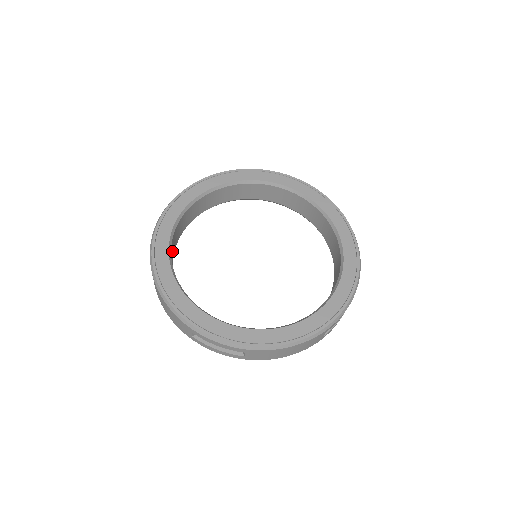
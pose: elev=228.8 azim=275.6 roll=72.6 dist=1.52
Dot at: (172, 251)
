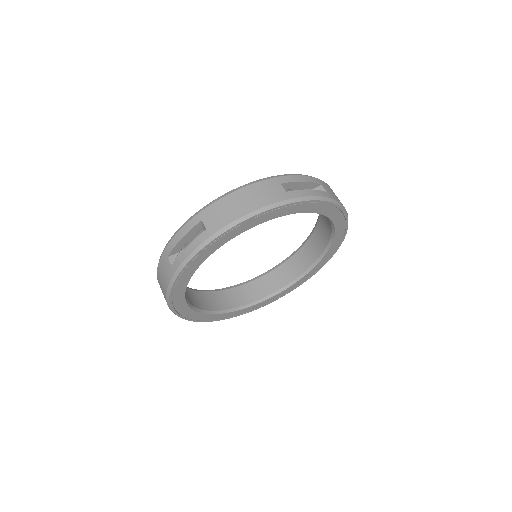
Dot at: occluded
